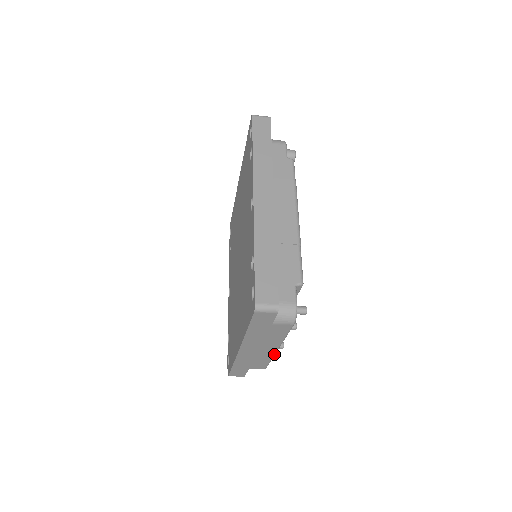
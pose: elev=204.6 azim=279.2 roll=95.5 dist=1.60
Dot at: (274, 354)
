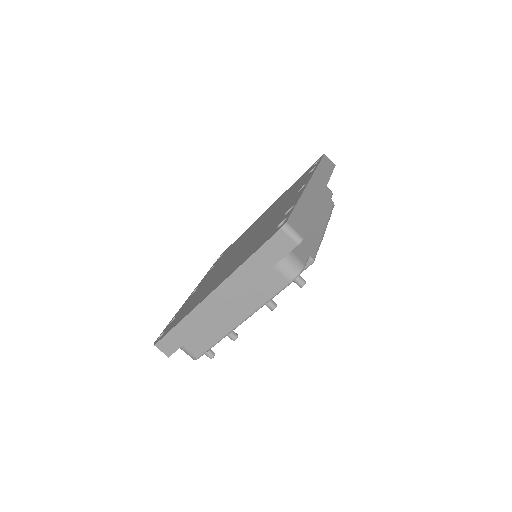
Dot at: (230, 331)
